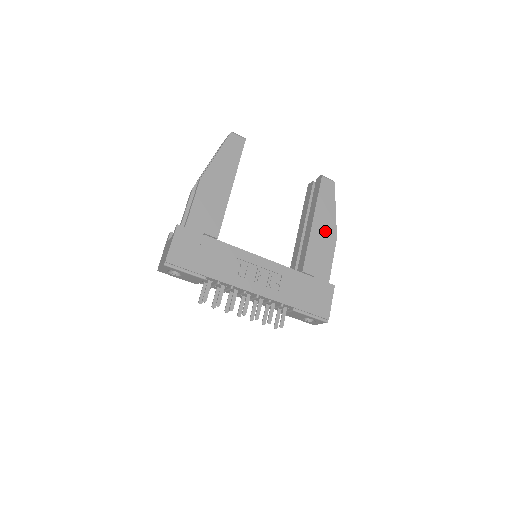
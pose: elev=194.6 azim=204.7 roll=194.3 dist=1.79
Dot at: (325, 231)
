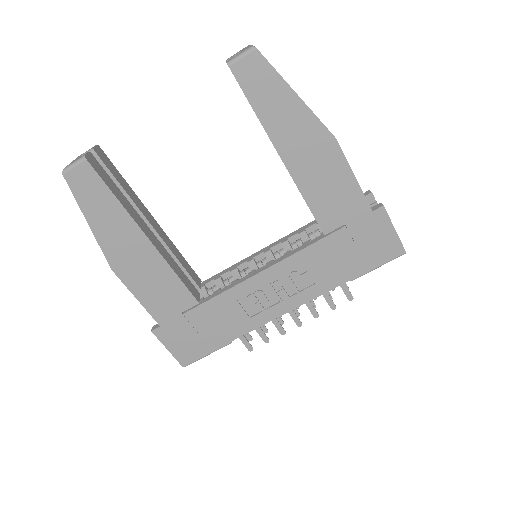
Dot at: (310, 150)
